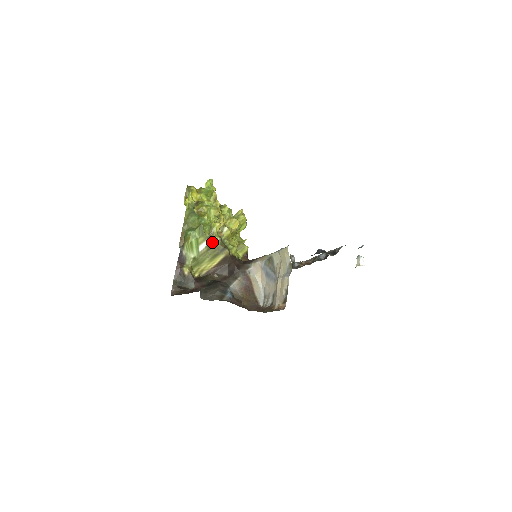
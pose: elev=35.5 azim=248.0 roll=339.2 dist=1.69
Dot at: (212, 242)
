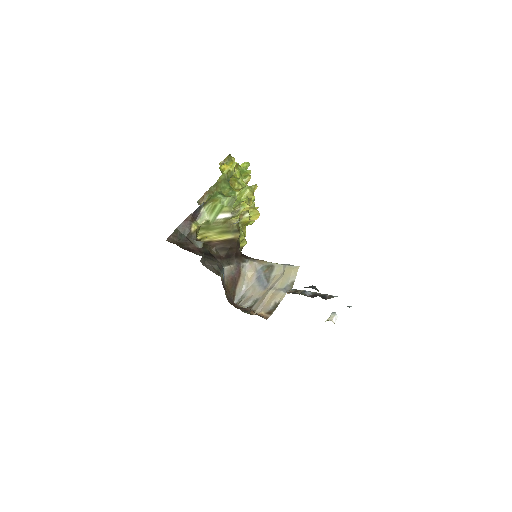
Dot at: (231, 218)
